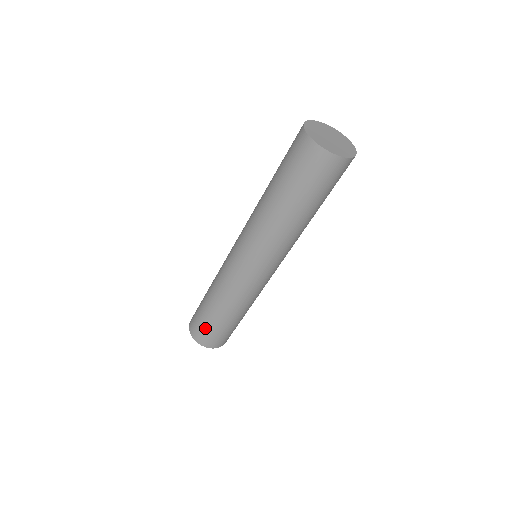
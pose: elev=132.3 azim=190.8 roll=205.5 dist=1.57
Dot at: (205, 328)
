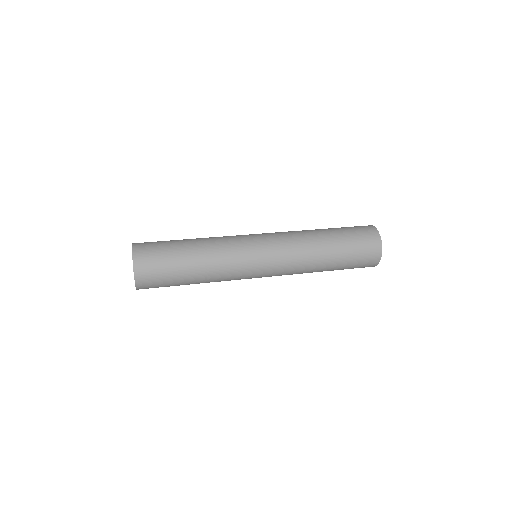
Dot at: (160, 247)
